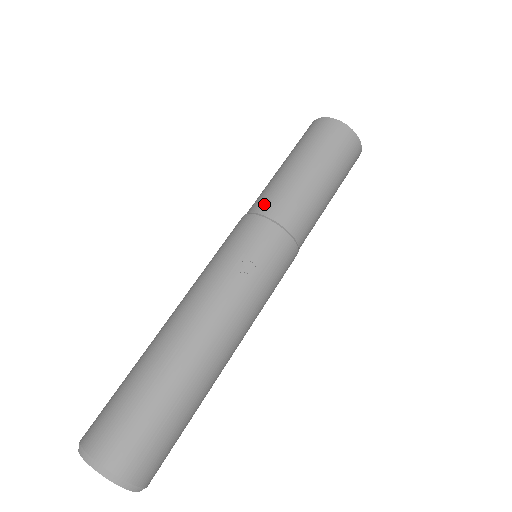
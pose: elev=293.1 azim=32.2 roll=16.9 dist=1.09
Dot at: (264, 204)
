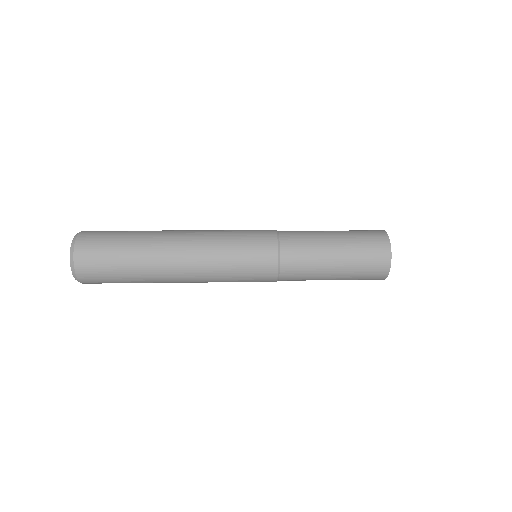
Dot at: occluded
